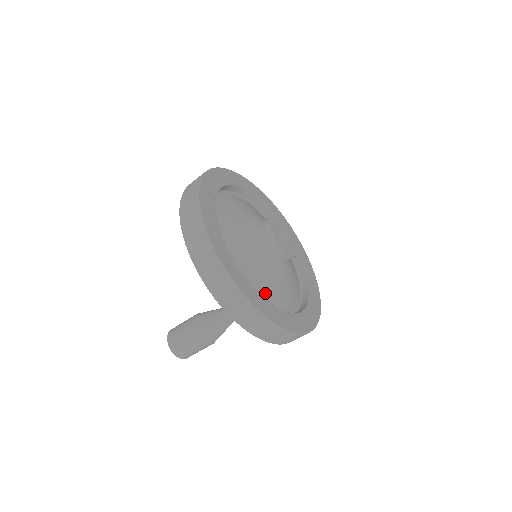
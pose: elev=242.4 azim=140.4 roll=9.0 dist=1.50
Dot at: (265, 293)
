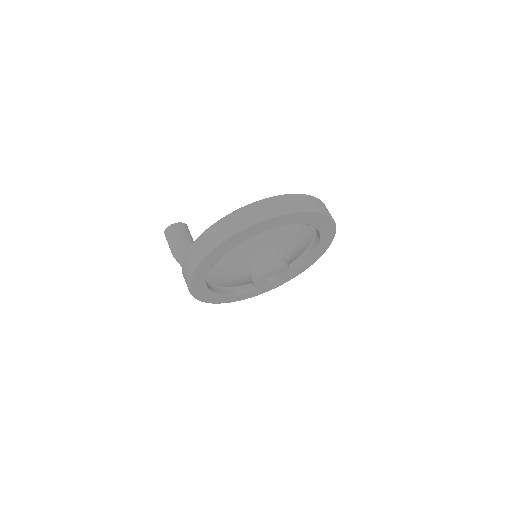
Dot at: (223, 283)
